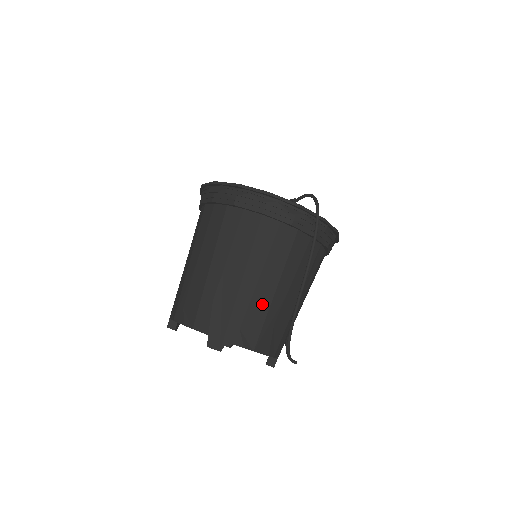
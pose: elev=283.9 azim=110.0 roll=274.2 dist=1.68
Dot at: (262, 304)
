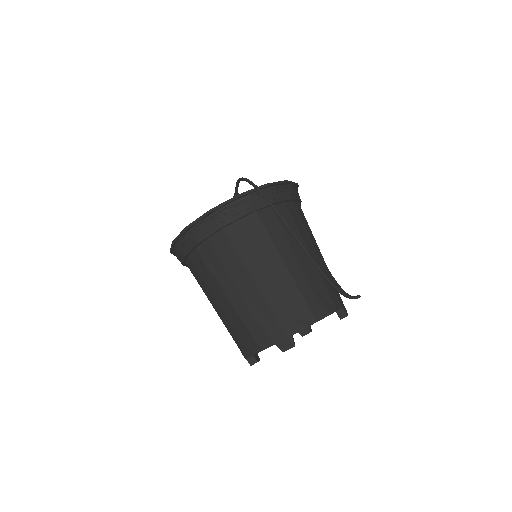
Dot at: (287, 286)
